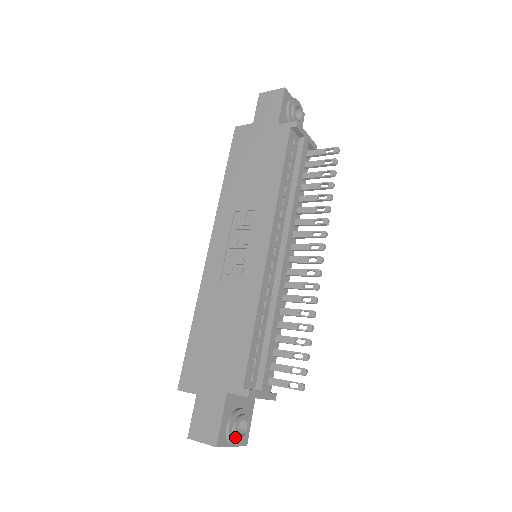
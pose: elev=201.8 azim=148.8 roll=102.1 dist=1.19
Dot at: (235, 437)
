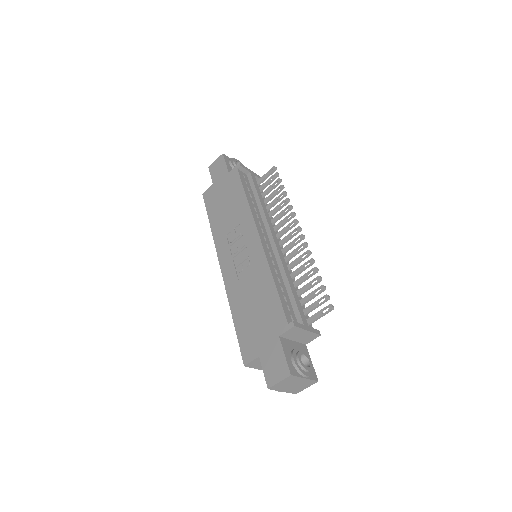
Dot at: (302, 366)
